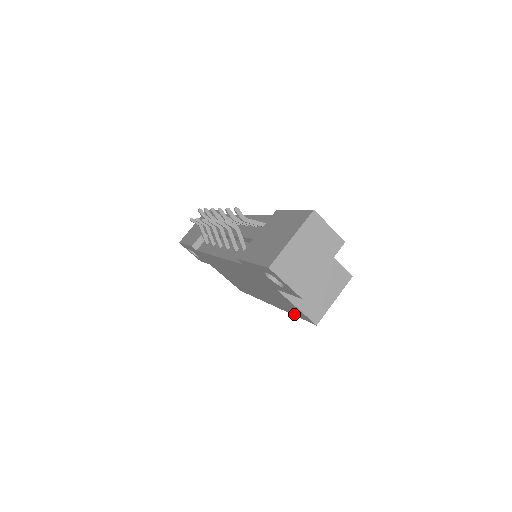
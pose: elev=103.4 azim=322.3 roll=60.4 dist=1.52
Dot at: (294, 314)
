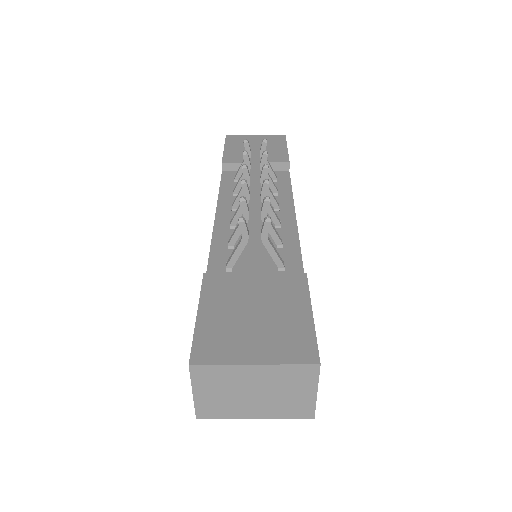
Dot at: occluded
